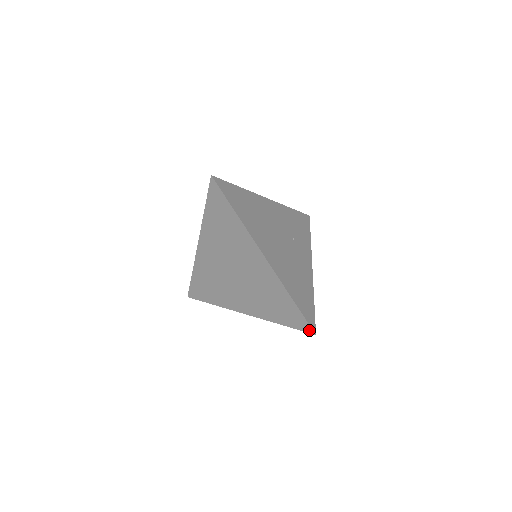
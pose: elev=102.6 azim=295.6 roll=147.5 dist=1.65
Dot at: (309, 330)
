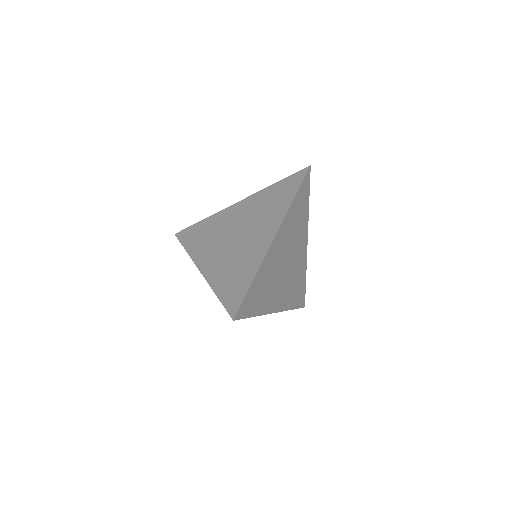
Dot at: occluded
